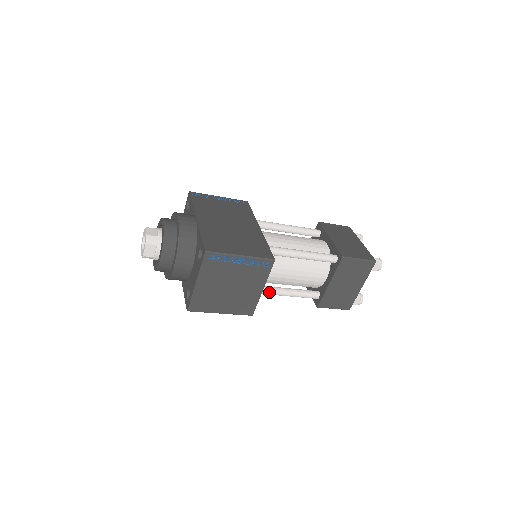
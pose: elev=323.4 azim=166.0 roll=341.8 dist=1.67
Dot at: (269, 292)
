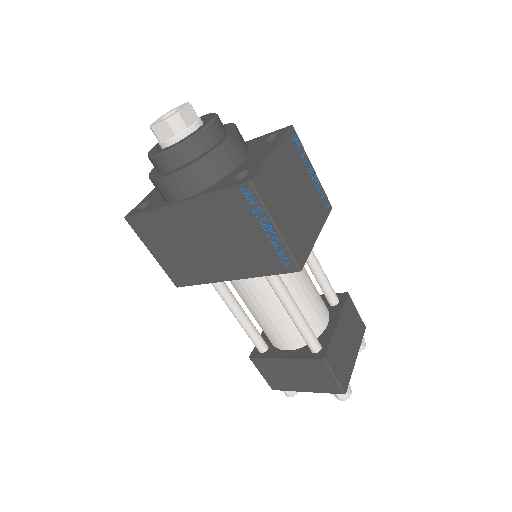
Dot at: (286, 289)
